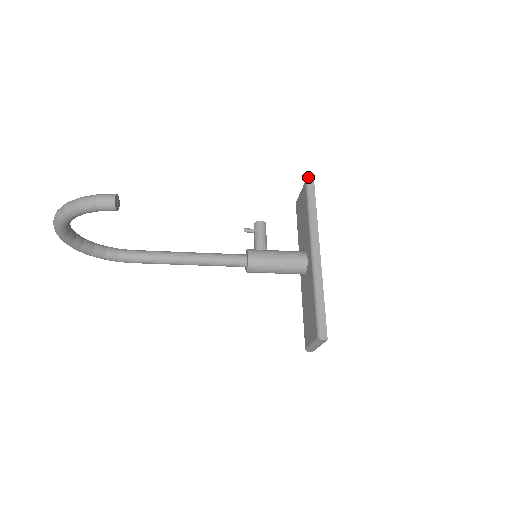
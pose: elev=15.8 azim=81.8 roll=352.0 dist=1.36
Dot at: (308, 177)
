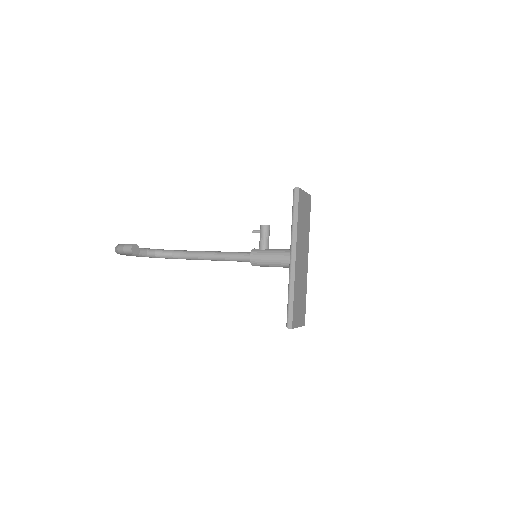
Dot at: occluded
